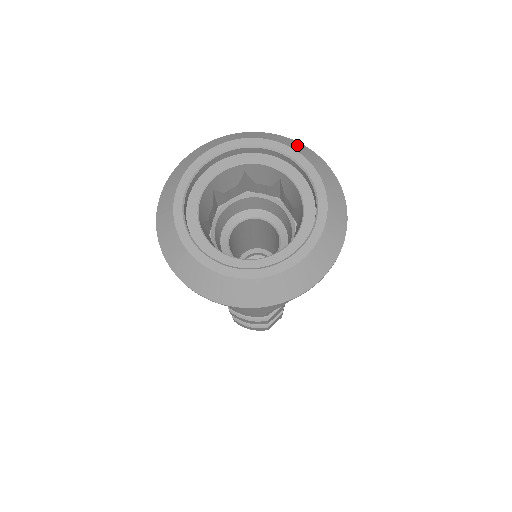
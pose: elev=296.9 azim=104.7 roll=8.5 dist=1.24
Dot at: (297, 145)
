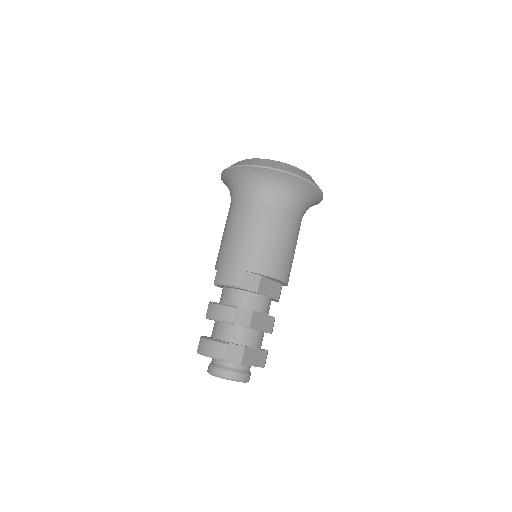
Dot at: occluded
